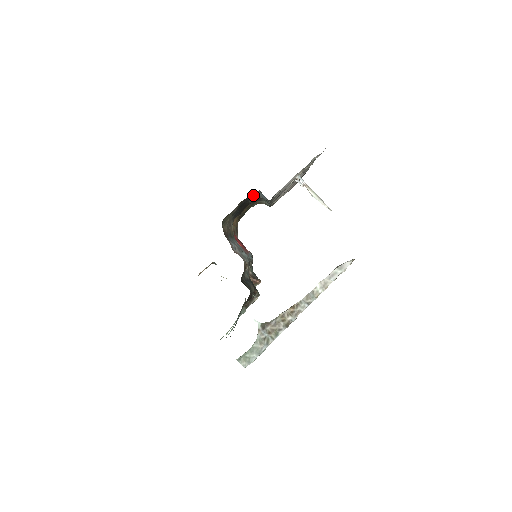
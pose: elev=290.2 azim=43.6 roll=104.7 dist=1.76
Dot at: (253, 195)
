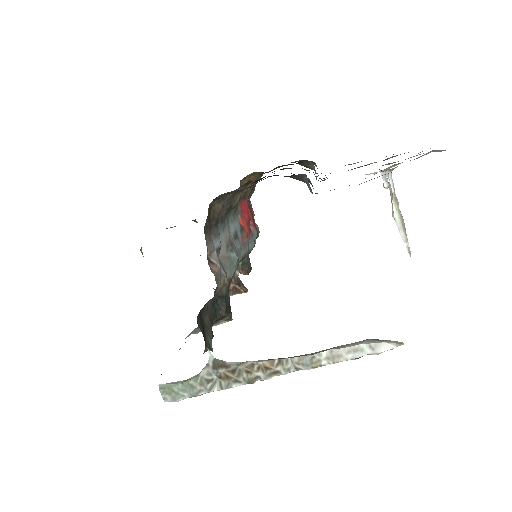
Dot at: (292, 175)
